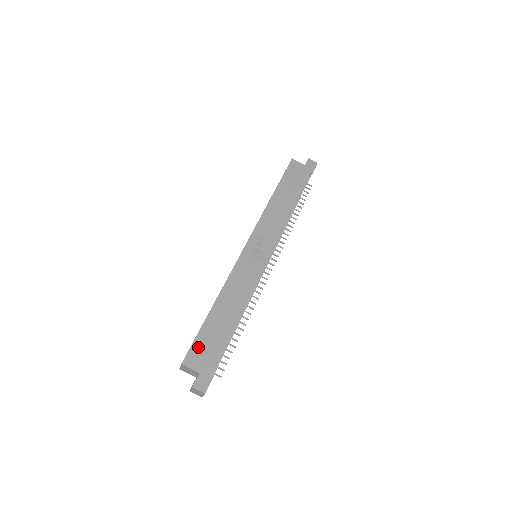
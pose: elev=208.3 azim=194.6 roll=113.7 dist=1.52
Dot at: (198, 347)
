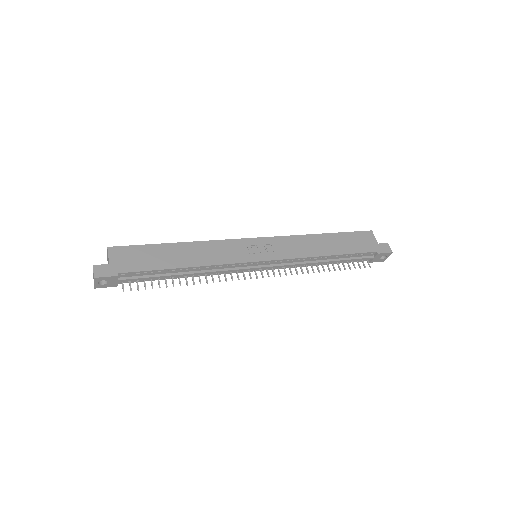
Dot at: (132, 251)
